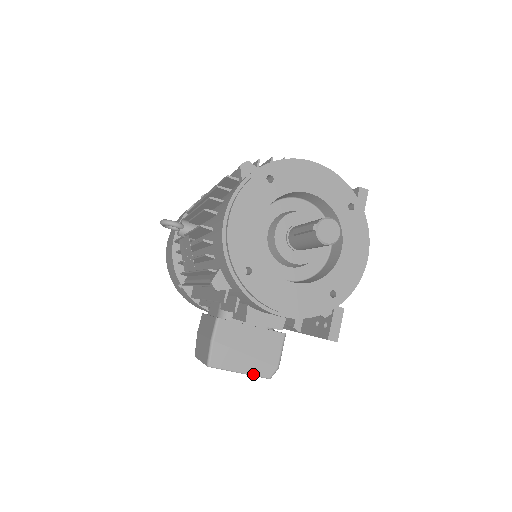
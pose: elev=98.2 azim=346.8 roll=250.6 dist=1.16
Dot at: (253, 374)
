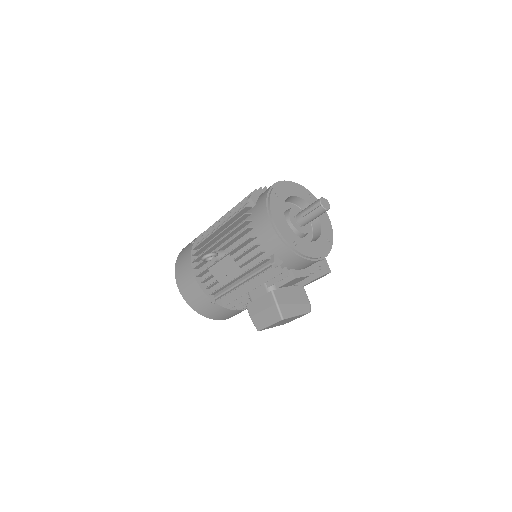
Dot at: (303, 313)
